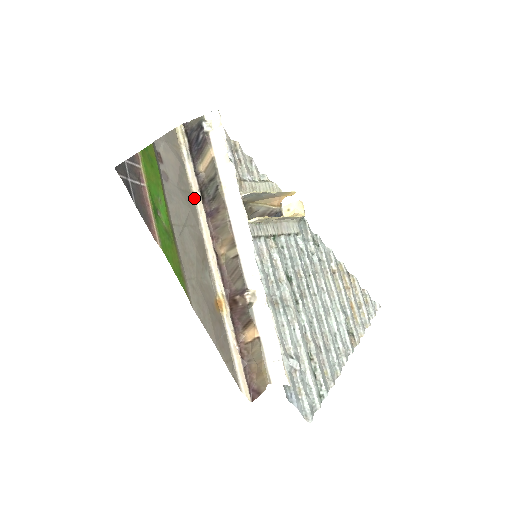
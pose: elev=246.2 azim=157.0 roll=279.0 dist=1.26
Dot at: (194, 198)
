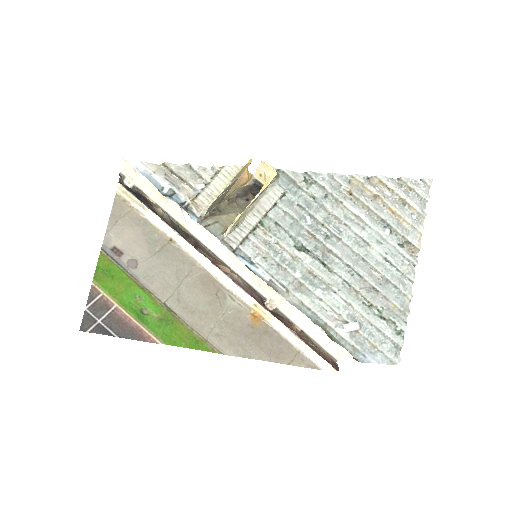
Dot at: (175, 243)
